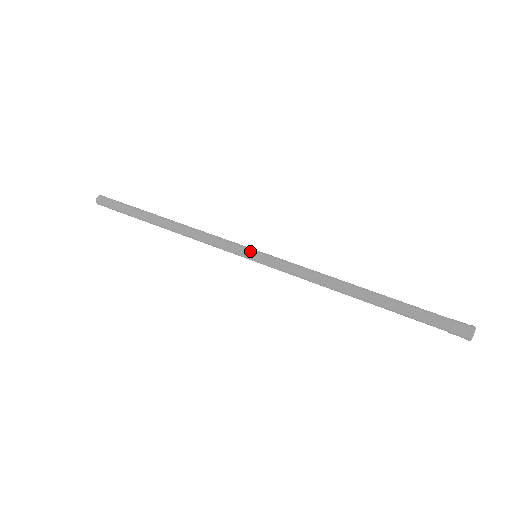
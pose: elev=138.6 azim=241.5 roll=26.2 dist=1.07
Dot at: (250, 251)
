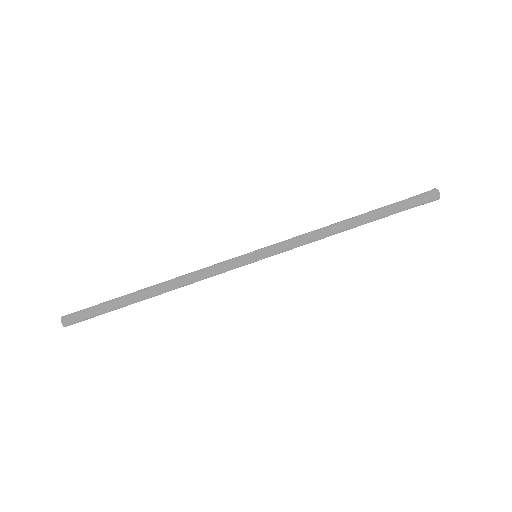
Dot at: (250, 256)
